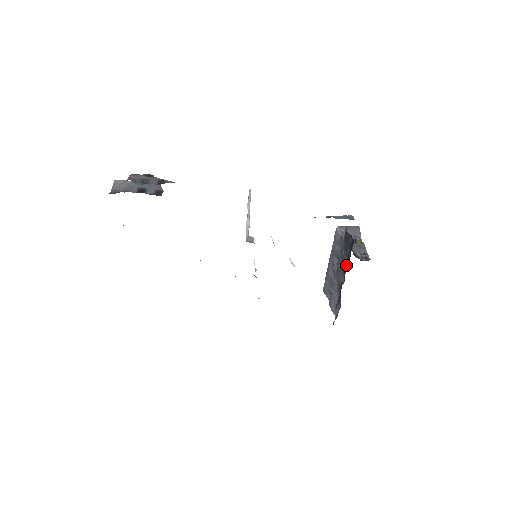
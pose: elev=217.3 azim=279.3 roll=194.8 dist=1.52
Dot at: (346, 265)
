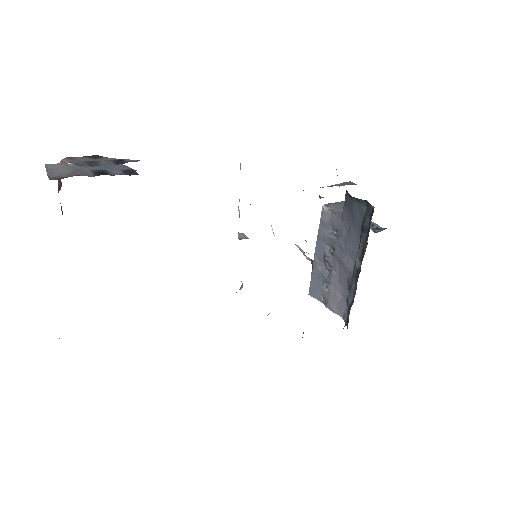
Dot at: (362, 242)
